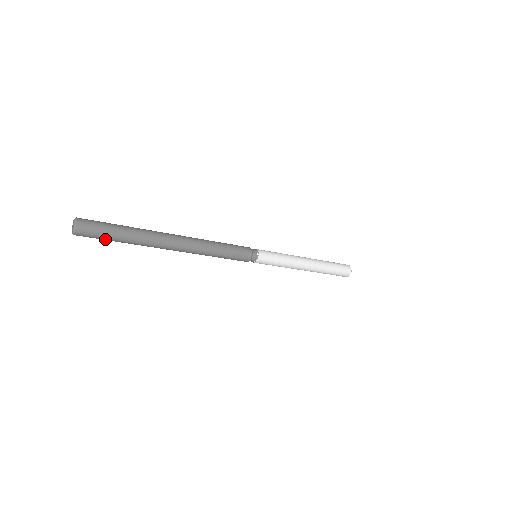
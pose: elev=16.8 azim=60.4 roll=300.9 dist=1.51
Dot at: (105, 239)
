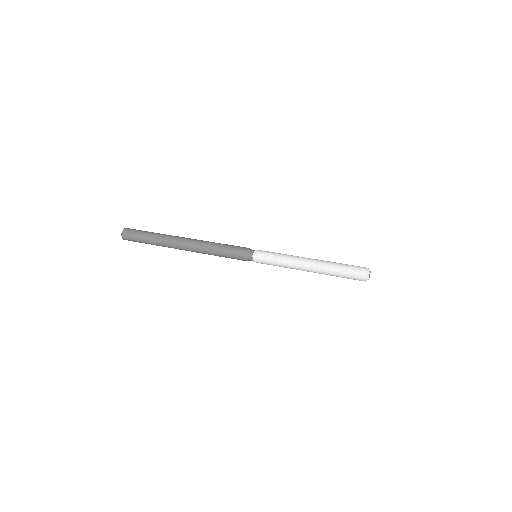
Dot at: (141, 242)
